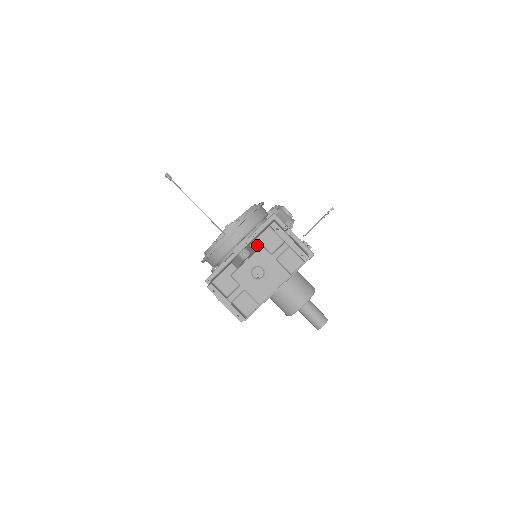
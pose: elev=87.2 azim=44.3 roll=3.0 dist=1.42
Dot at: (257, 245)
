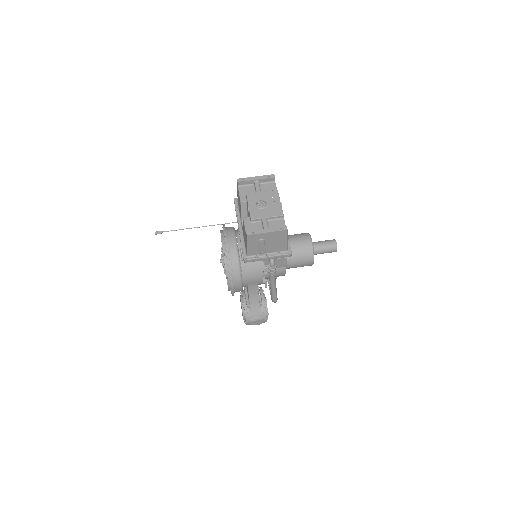
Dot at: (244, 198)
